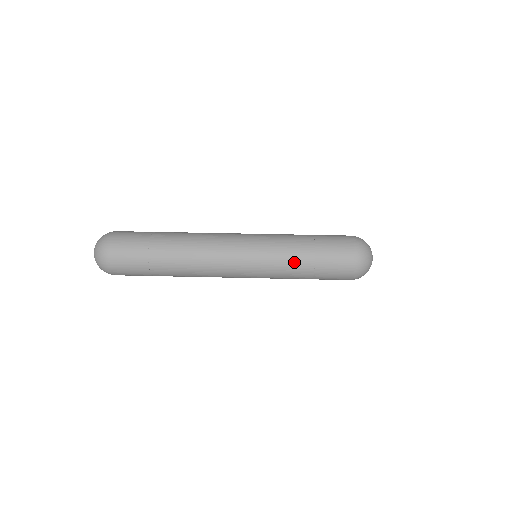
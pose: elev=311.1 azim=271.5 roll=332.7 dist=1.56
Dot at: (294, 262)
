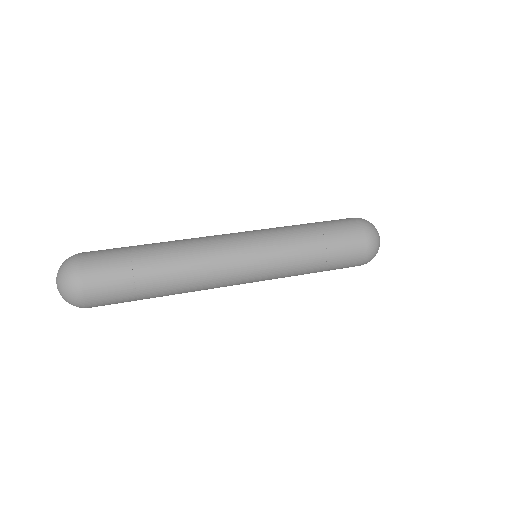
Dot at: (305, 258)
